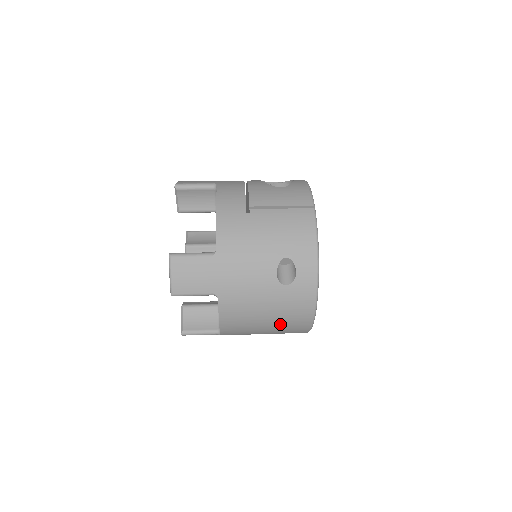
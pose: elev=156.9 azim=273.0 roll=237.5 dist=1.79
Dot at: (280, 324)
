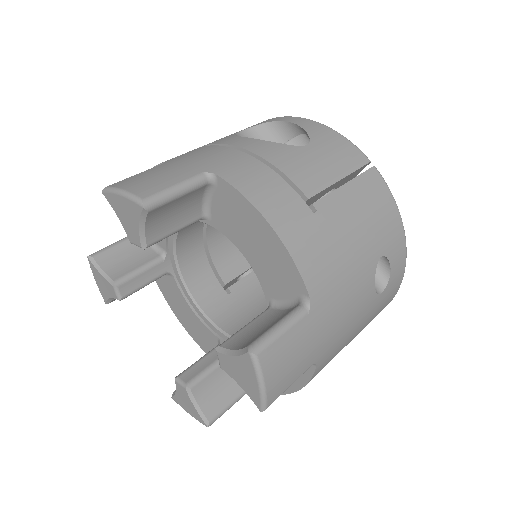
Dot at: occluded
